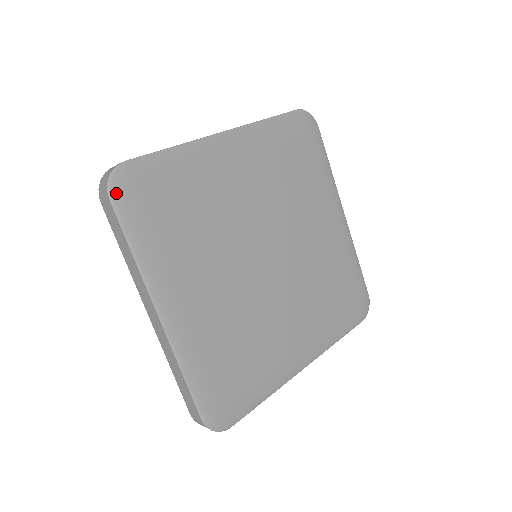
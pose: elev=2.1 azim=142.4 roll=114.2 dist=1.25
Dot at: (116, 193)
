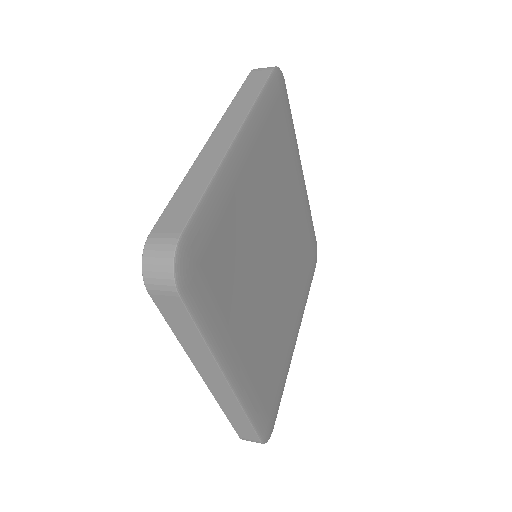
Dot at: (183, 284)
